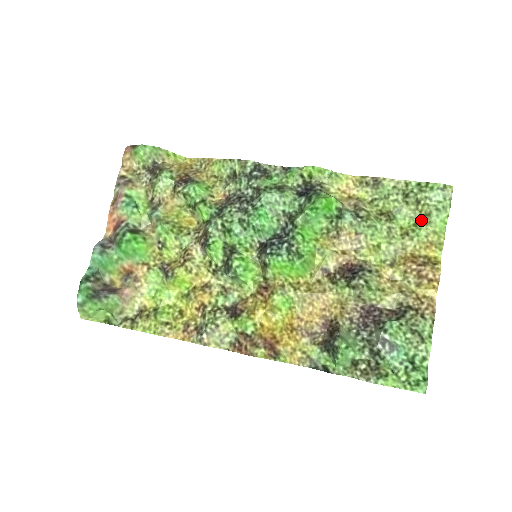
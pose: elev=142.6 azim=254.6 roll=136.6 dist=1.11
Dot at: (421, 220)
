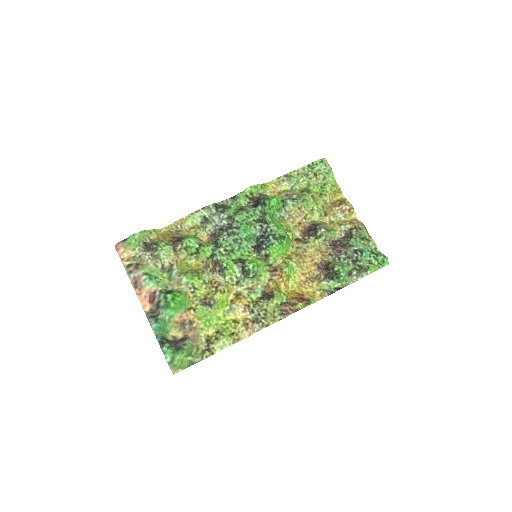
Dot at: (322, 183)
